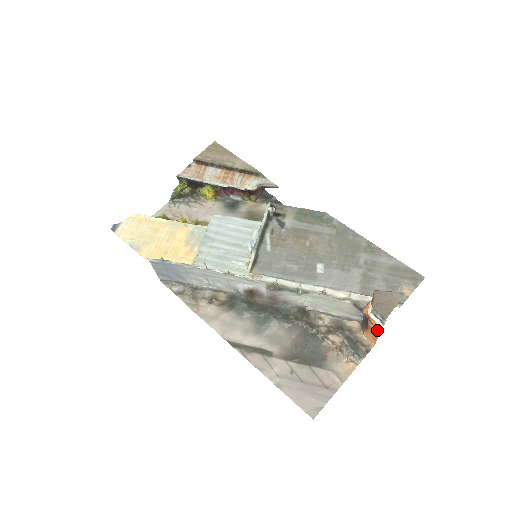
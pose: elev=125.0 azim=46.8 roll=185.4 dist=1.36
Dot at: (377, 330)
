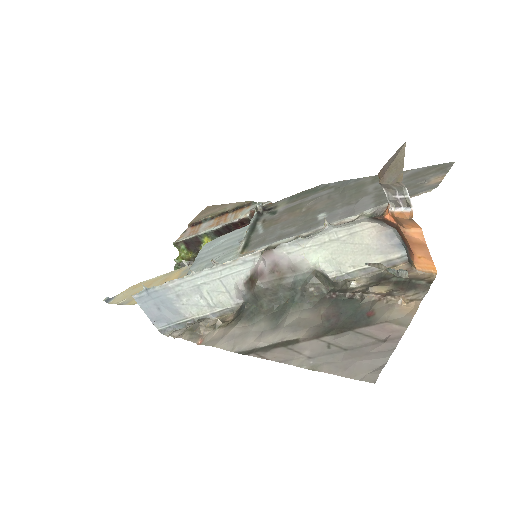
Dot at: (409, 219)
